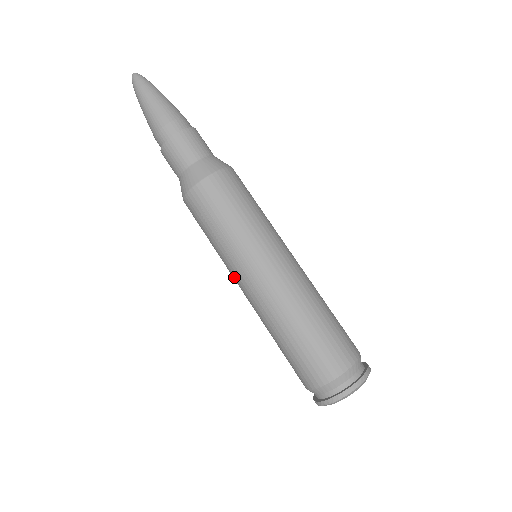
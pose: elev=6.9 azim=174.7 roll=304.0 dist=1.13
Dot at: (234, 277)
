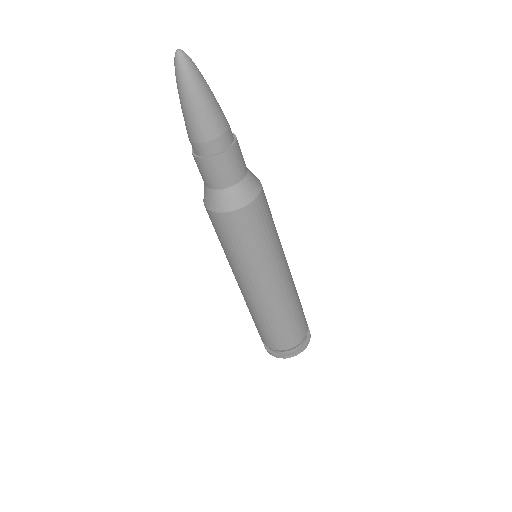
Dot at: (244, 279)
